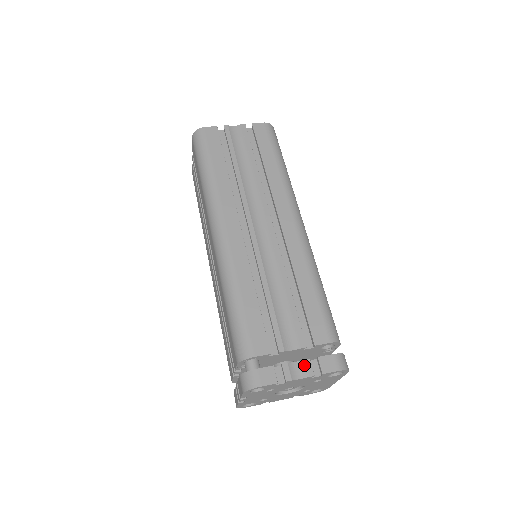
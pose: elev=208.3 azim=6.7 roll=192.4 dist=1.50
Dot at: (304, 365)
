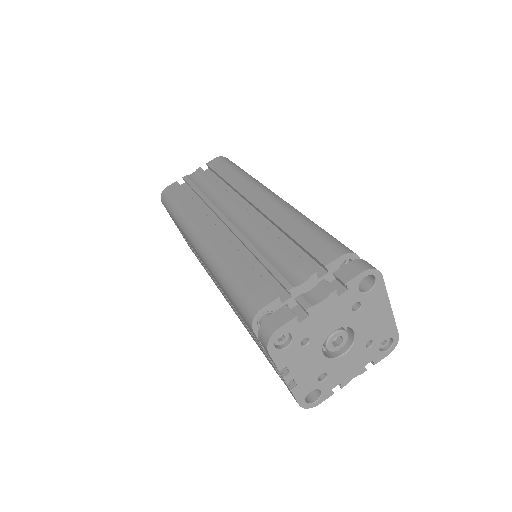
Dot at: (320, 287)
